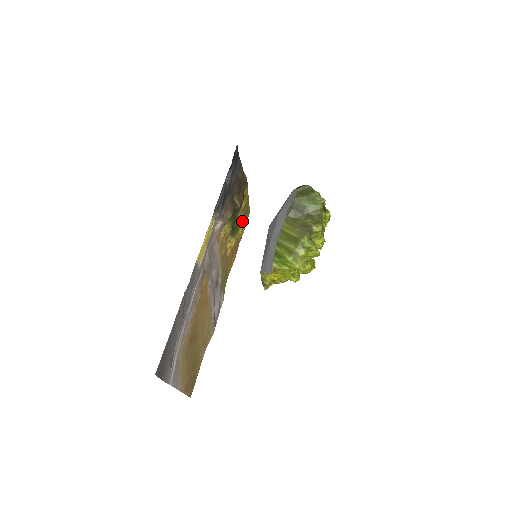
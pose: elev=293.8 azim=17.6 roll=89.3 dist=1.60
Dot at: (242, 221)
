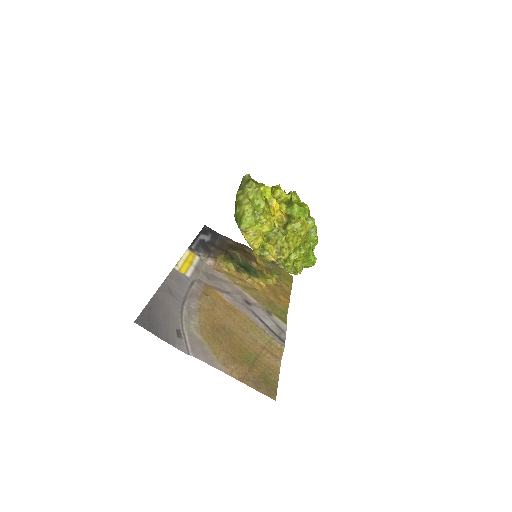
Dot at: (276, 277)
